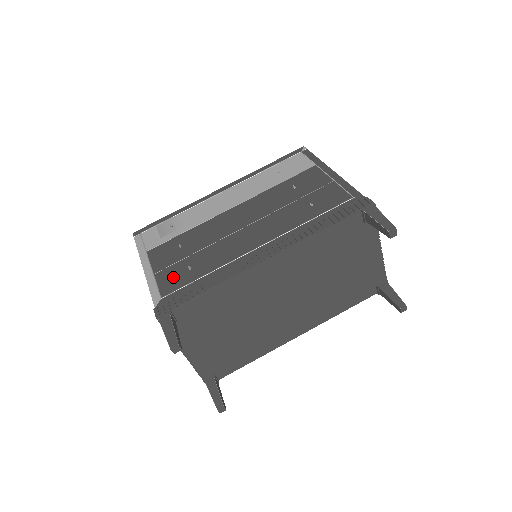
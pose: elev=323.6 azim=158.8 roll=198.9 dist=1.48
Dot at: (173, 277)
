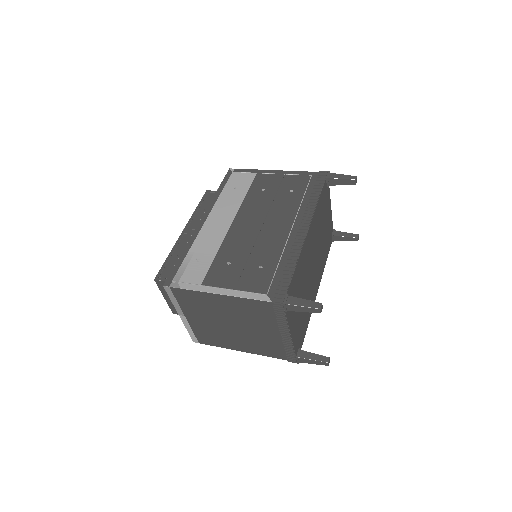
Dot at: (255, 280)
